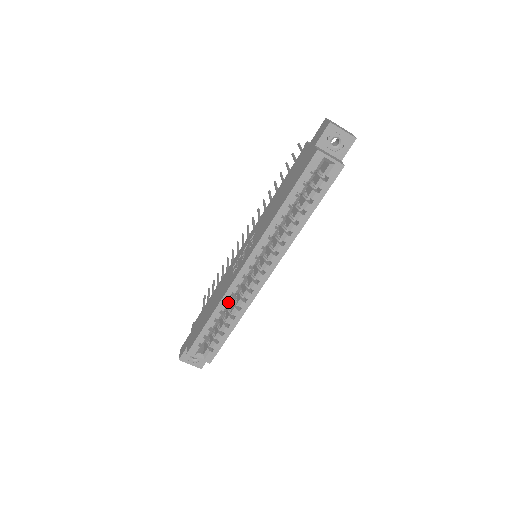
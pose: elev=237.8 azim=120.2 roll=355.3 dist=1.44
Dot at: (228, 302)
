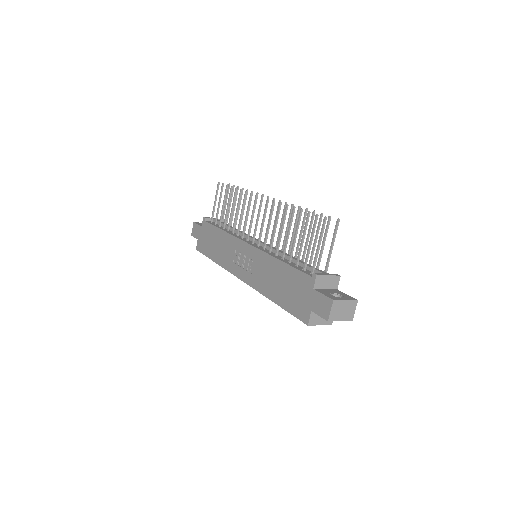
Dot at: occluded
